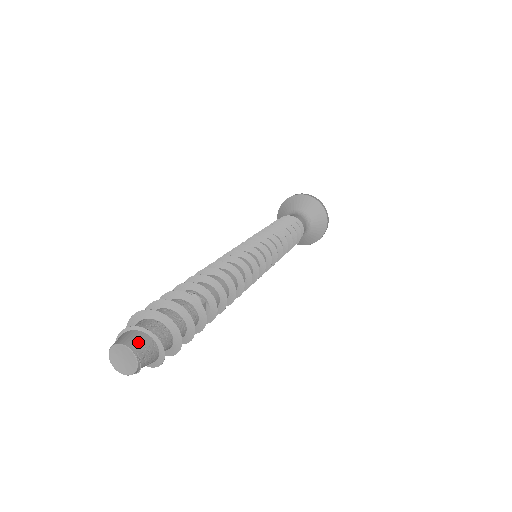
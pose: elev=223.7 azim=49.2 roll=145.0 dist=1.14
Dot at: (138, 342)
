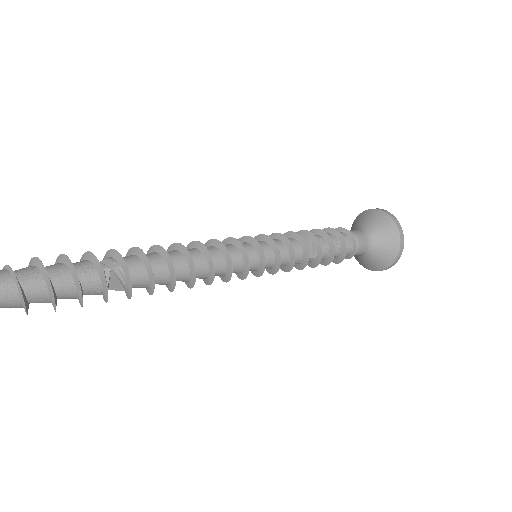
Dot at: out of frame
